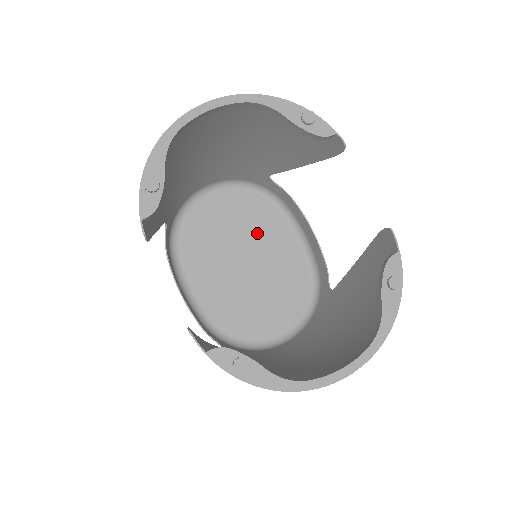
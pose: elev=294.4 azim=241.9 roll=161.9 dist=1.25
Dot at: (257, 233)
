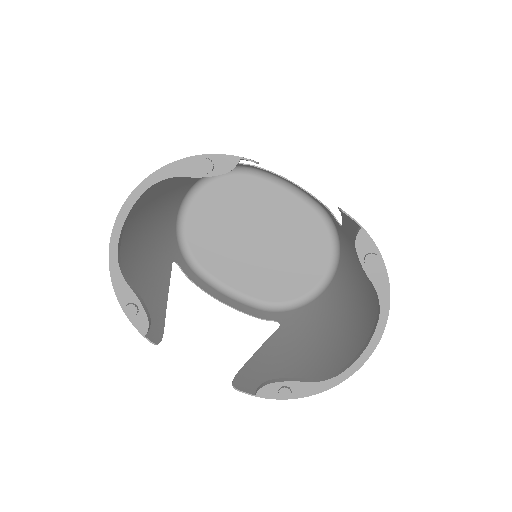
Dot at: (250, 208)
